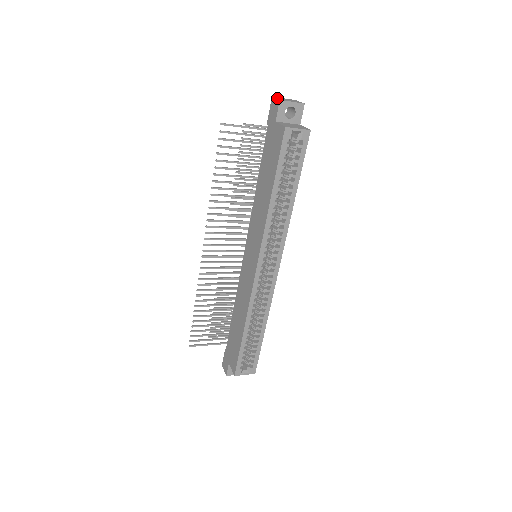
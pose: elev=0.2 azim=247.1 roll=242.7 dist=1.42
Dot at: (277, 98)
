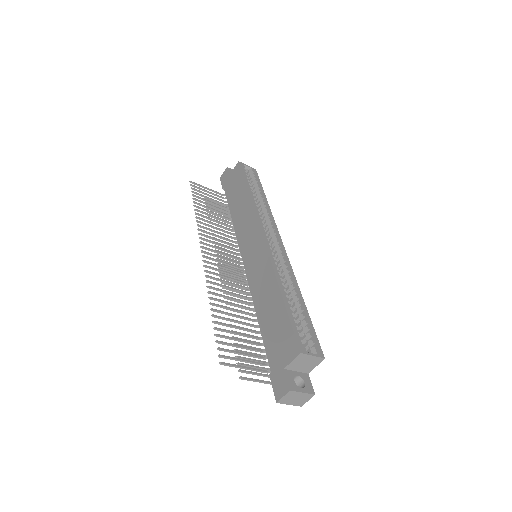
Dot at: (224, 172)
